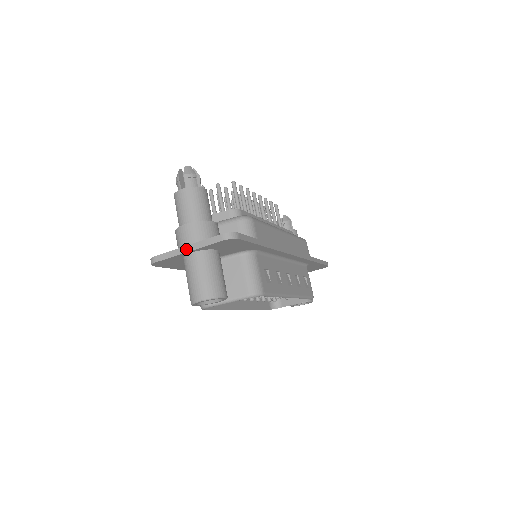
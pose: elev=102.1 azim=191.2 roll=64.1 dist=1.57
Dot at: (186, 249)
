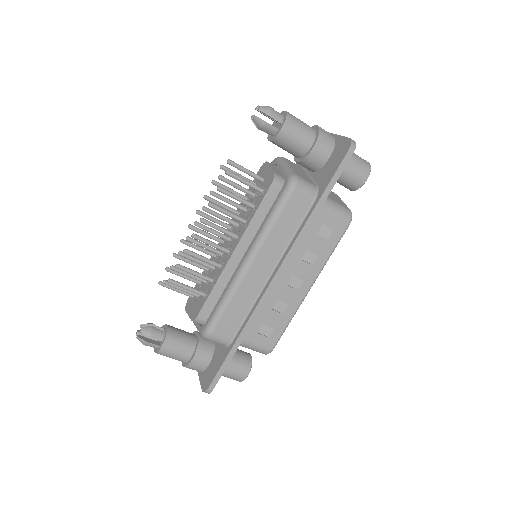
Dot at: occluded
